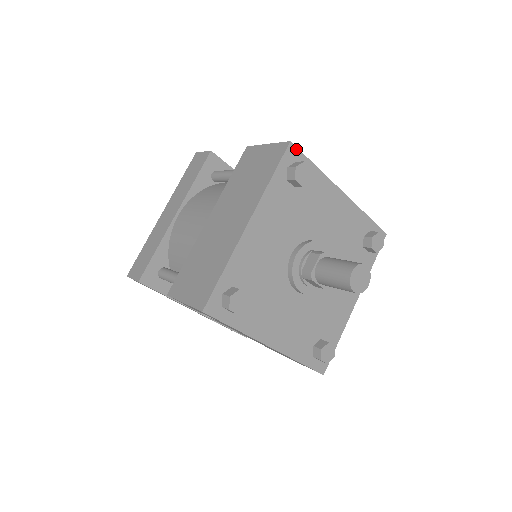
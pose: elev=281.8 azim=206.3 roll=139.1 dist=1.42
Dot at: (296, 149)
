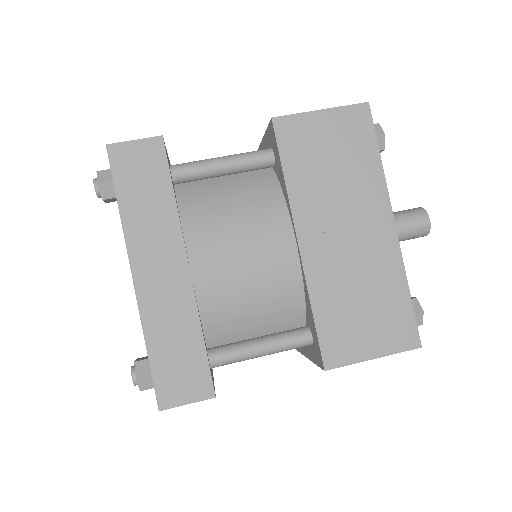
Dot at: occluded
